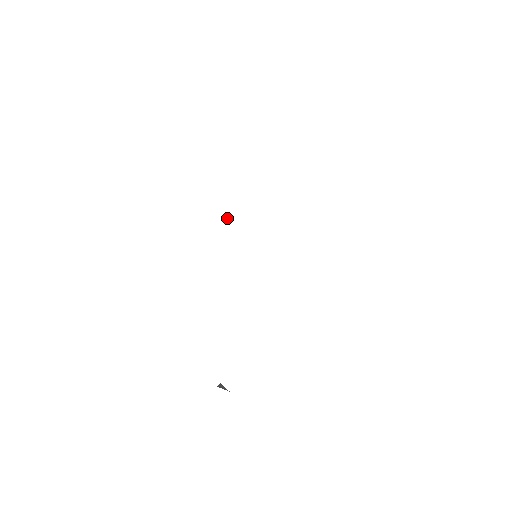
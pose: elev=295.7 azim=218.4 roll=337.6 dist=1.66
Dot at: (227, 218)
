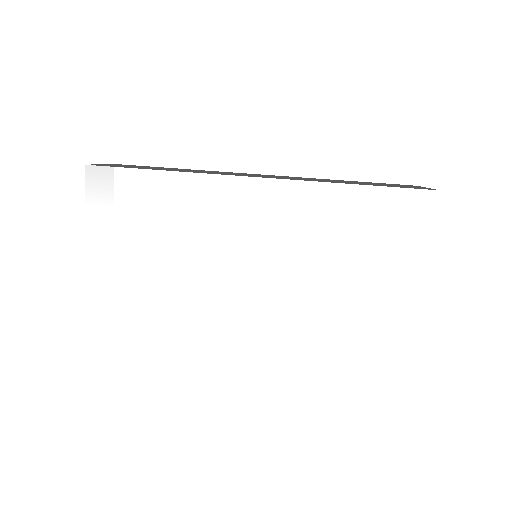
Dot at: (256, 195)
